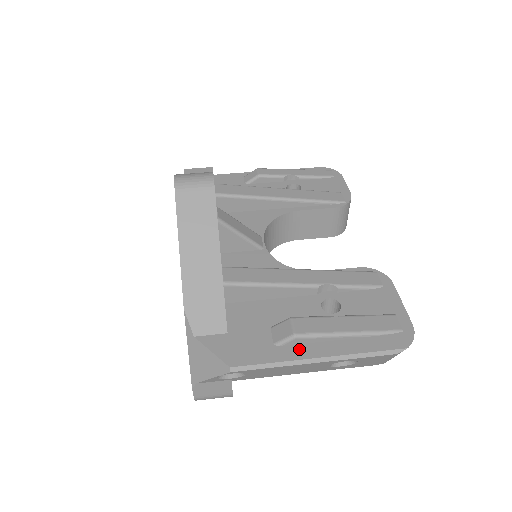
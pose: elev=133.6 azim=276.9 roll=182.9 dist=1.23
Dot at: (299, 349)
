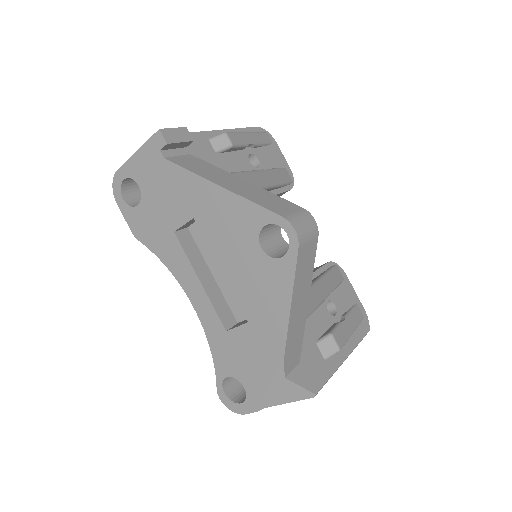
Dot at: (336, 357)
